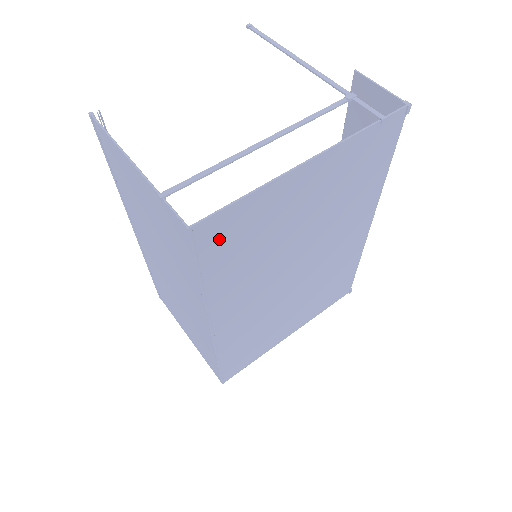
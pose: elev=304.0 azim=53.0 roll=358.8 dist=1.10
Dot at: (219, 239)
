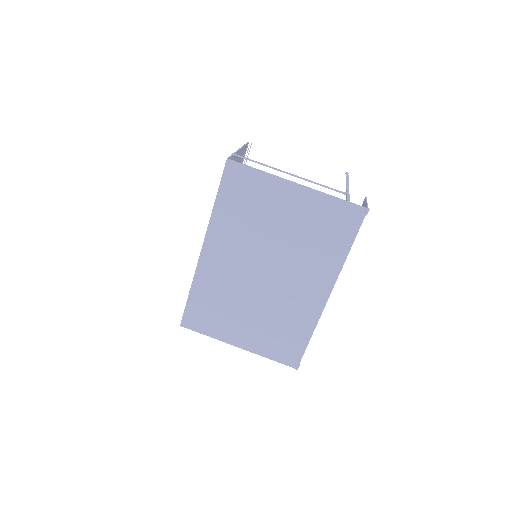
Dot at: (236, 182)
